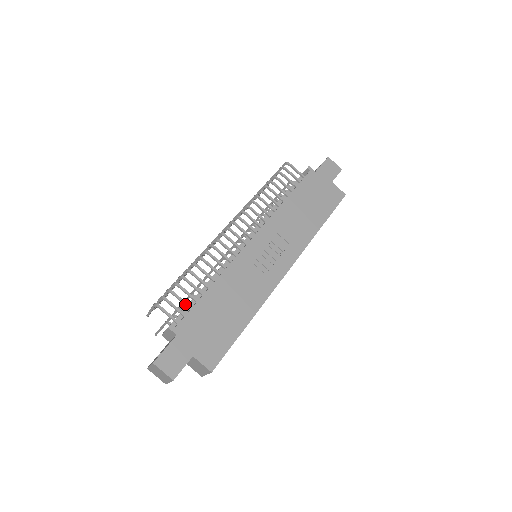
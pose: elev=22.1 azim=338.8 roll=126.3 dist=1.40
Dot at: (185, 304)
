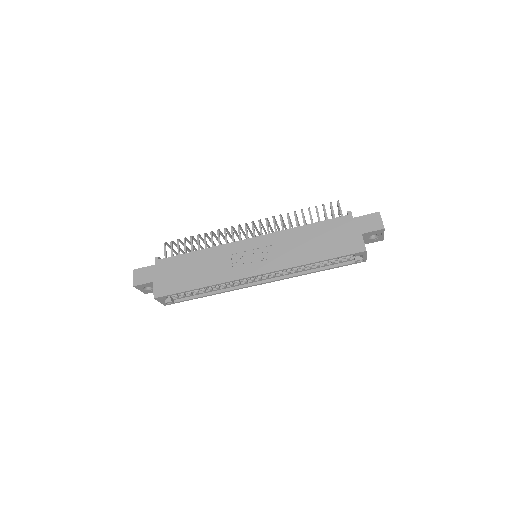
Dot at: (178, 252)
